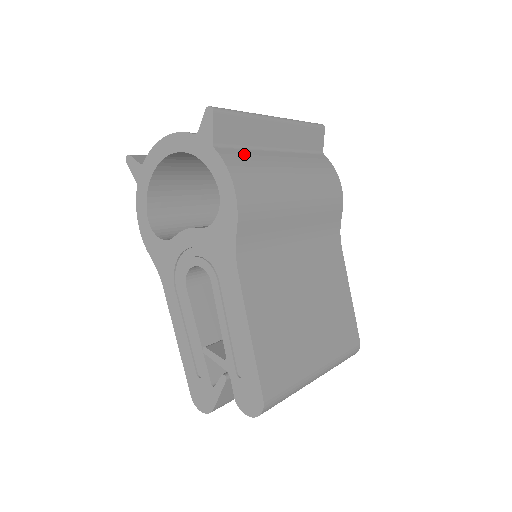
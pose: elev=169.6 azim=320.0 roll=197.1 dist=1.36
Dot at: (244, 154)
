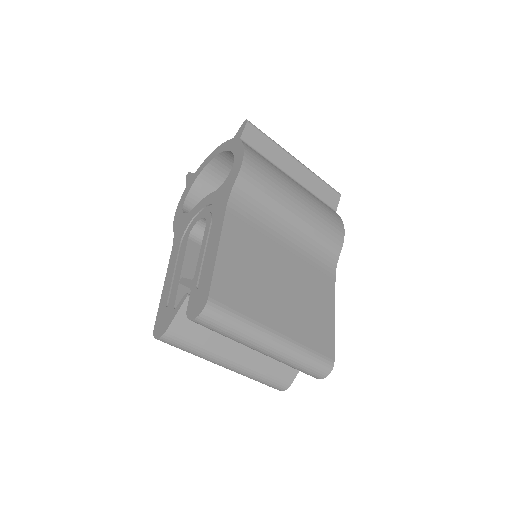
Dot at: occluded
